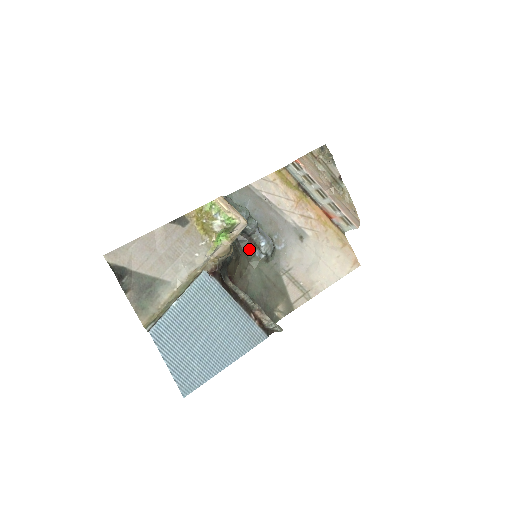
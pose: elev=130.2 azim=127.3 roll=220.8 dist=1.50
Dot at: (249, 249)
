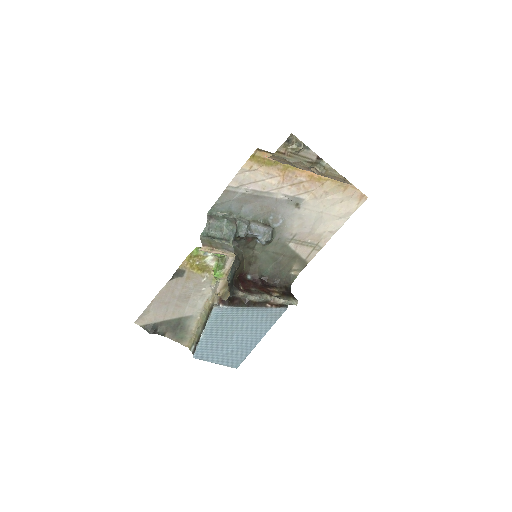
Dot at: (249, 243)
